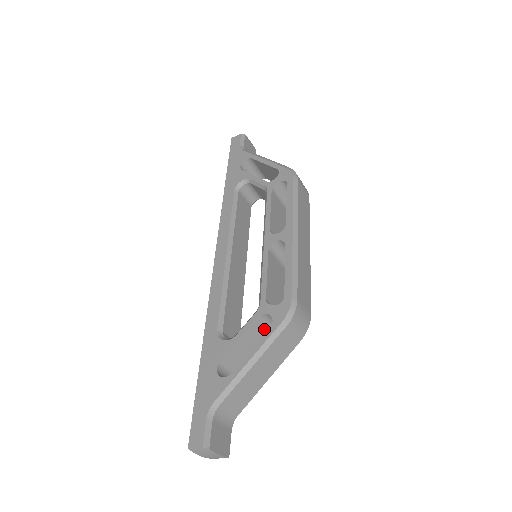
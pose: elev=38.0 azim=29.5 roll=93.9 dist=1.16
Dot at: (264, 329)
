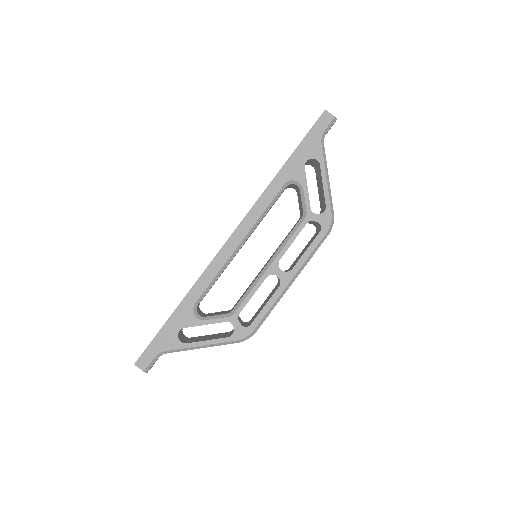
Dot at: occluded
